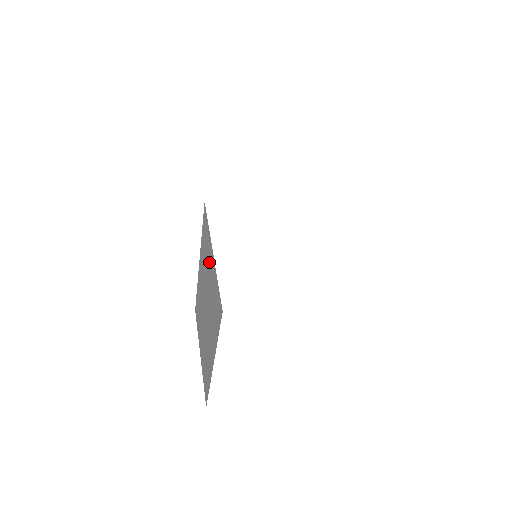
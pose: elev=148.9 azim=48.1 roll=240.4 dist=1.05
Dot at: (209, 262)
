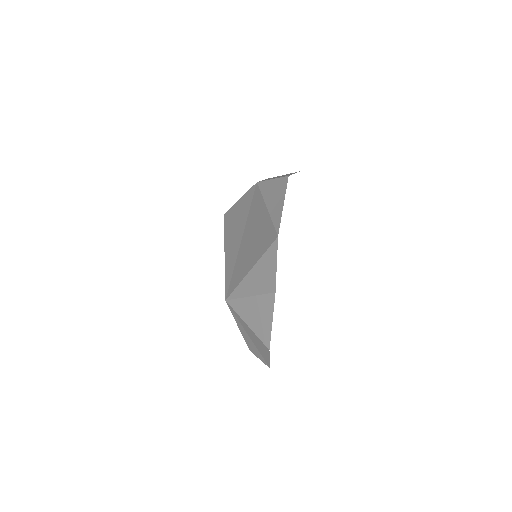
Dot at: (268, 267)
